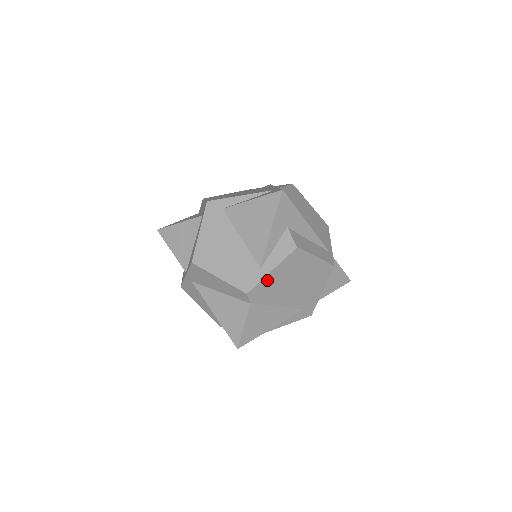
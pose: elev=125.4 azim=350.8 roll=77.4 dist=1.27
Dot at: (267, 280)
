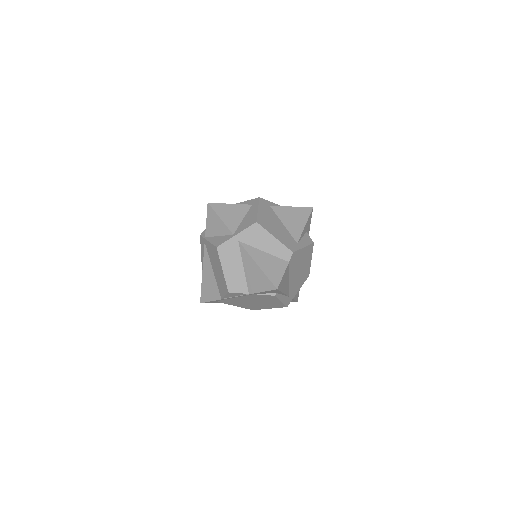
Dot at: (300, 252)
